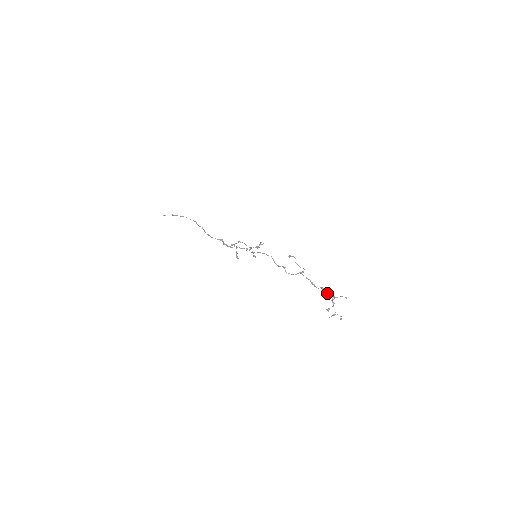
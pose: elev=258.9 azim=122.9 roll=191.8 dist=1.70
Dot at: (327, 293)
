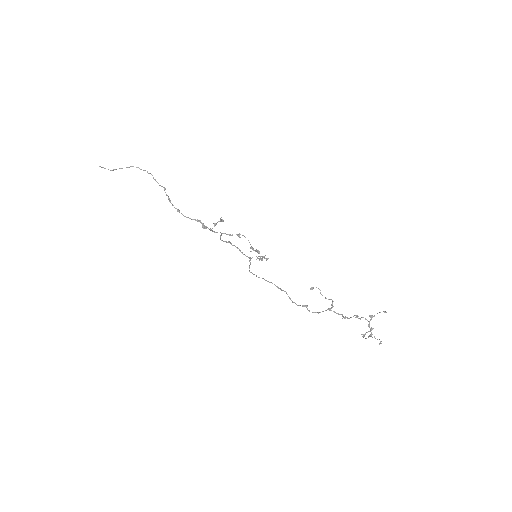
Dot at: (362, 317)
